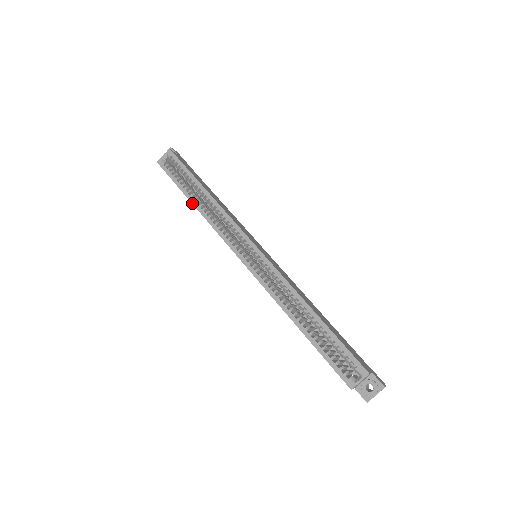
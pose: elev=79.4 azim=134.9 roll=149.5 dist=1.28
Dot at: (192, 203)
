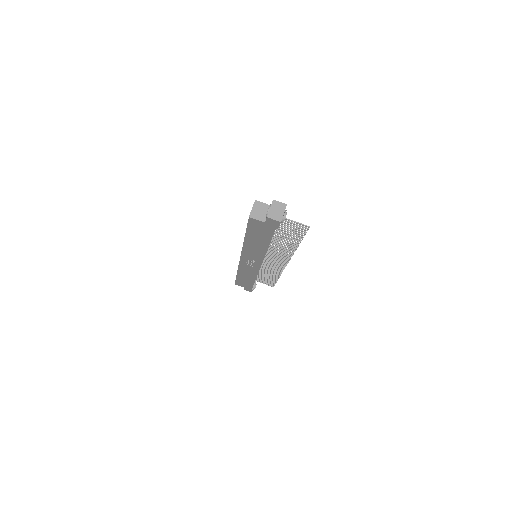
Dot at: (237, 274)
